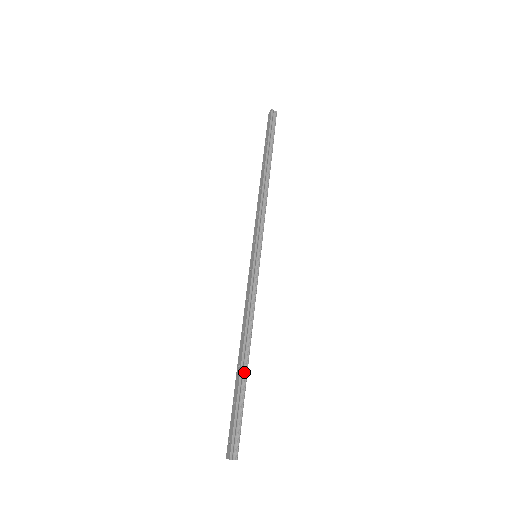
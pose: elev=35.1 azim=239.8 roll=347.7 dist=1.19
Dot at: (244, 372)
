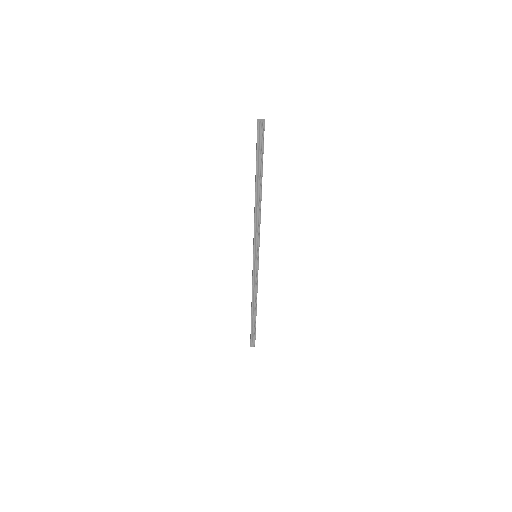
Dot at: (254, 316)
